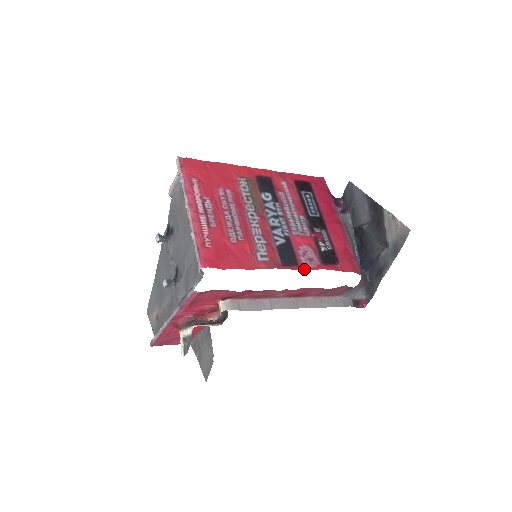
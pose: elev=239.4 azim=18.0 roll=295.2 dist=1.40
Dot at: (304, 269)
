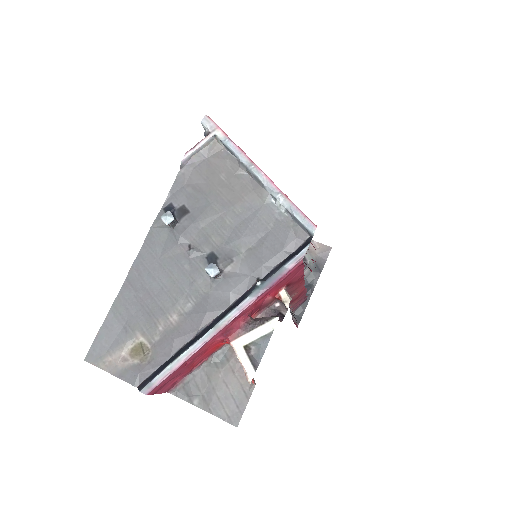
Dot at: occluded
